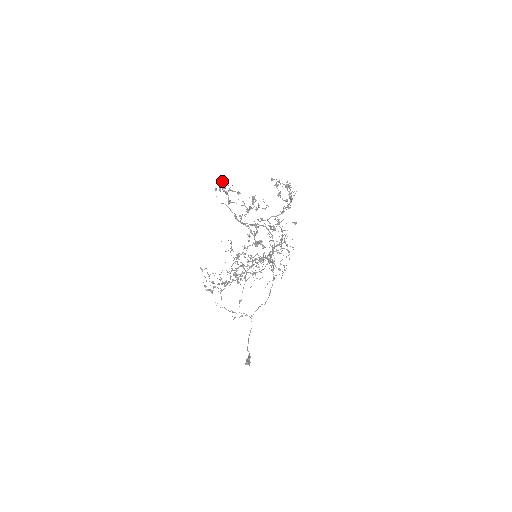
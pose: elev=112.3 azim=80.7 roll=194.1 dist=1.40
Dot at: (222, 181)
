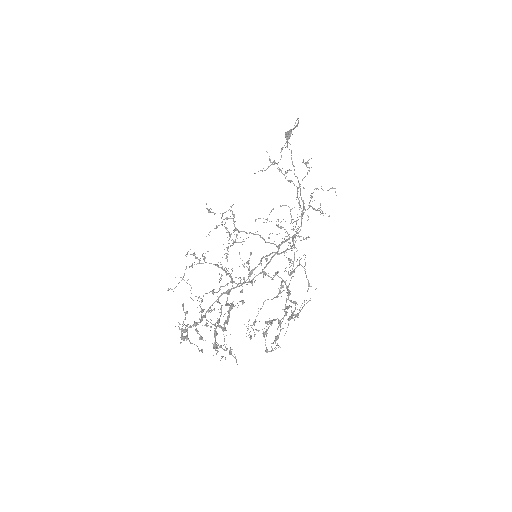
Dot at: occluded
